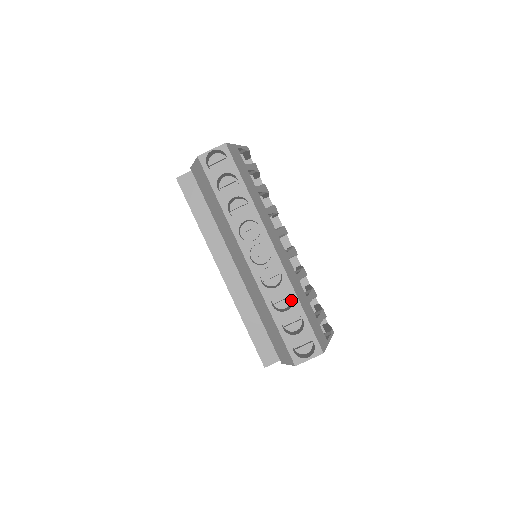
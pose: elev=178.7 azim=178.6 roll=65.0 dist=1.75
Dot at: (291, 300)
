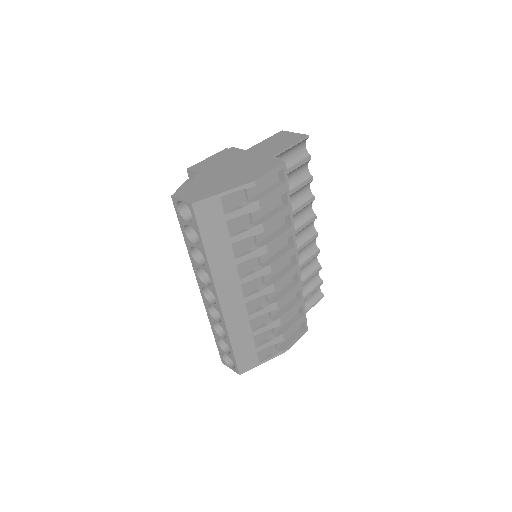
Dot at: occluded
